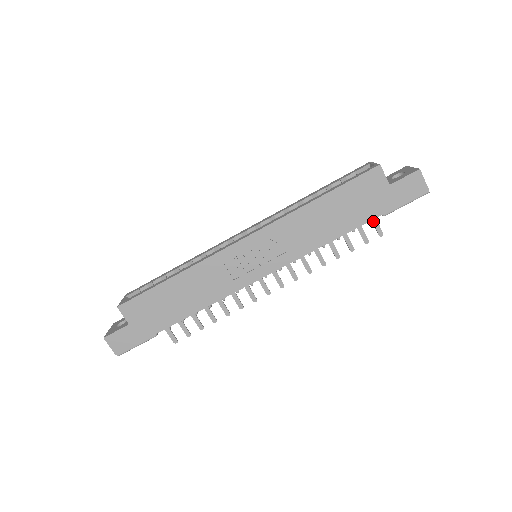
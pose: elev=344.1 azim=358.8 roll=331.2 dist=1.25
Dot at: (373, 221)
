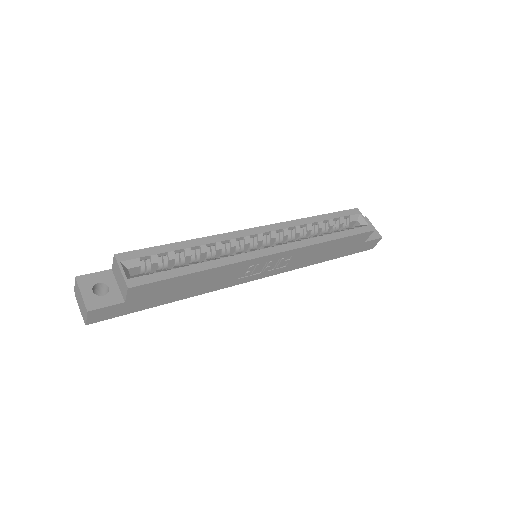
Dot at: occluded
